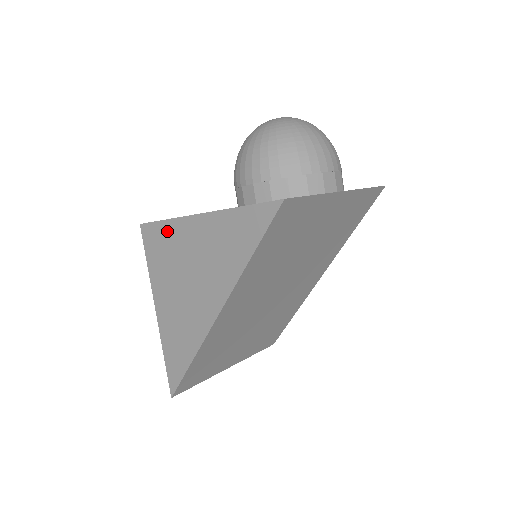
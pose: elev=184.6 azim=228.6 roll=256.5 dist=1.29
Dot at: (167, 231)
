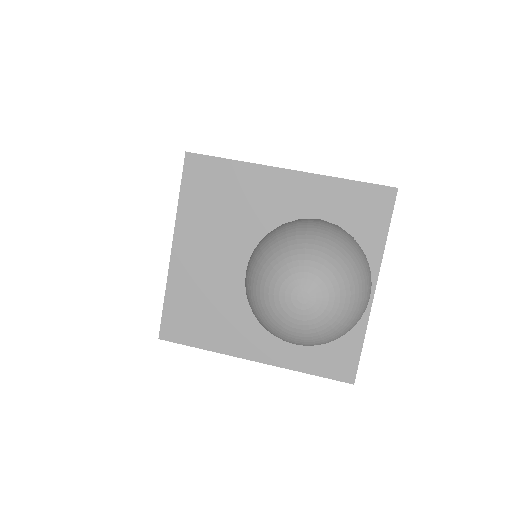
Dot at: occluded
